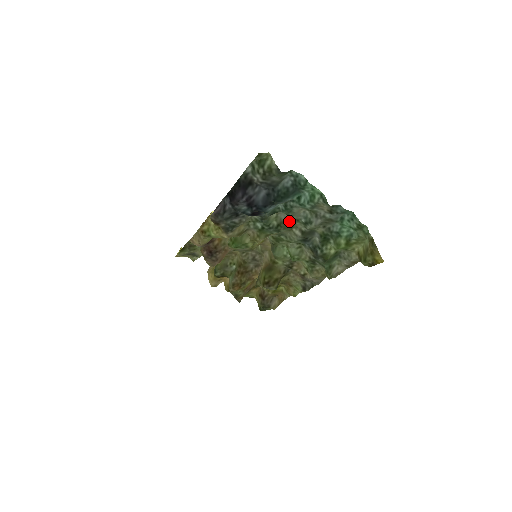
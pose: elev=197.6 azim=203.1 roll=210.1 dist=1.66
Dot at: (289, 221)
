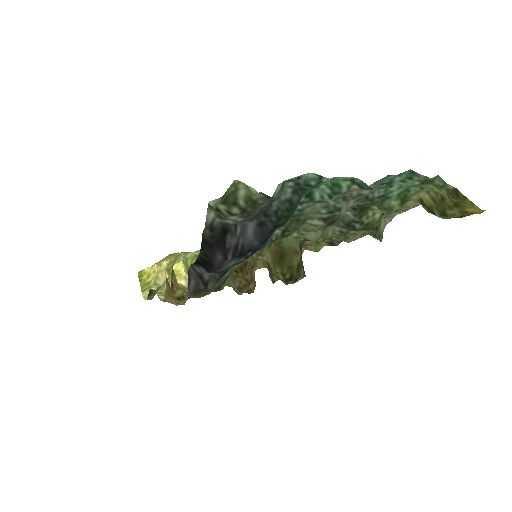
Dot at: occluded
